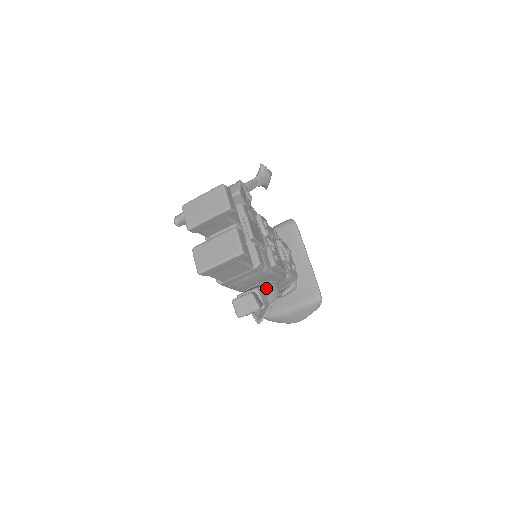
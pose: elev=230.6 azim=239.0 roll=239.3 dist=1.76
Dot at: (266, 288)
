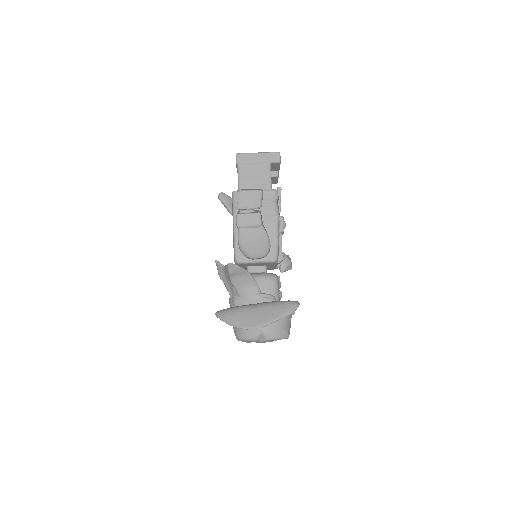
Dot at: occluded
